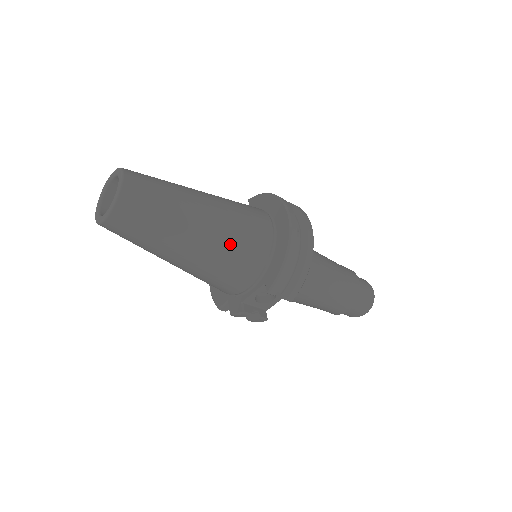
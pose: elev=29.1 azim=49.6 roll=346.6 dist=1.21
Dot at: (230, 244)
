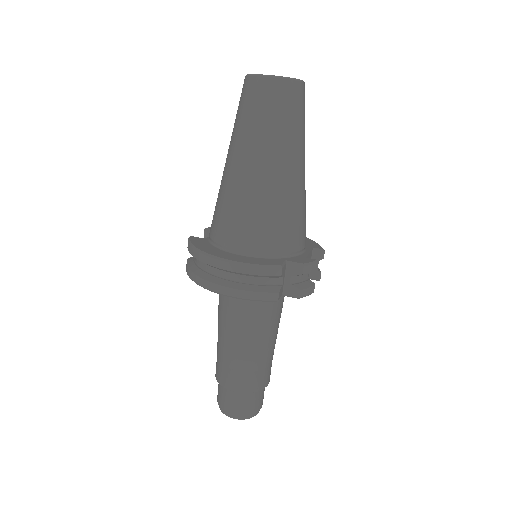
Dot at: occluded
